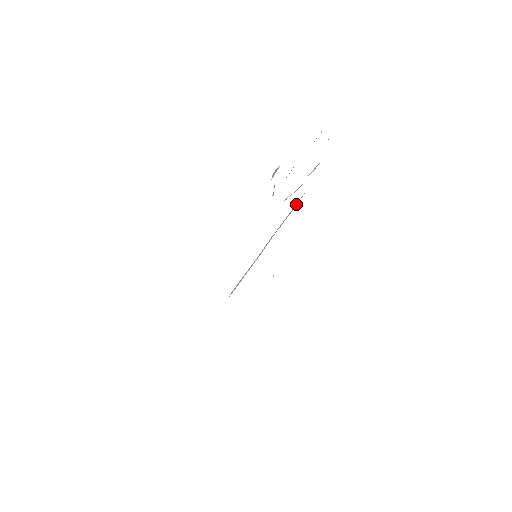
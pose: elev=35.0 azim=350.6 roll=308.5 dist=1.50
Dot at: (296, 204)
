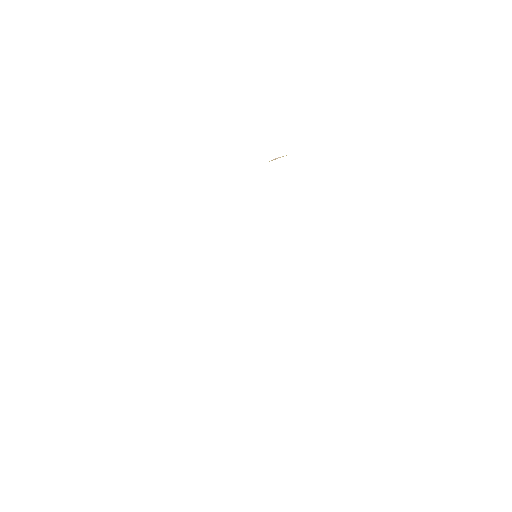
Dot at: occluded
